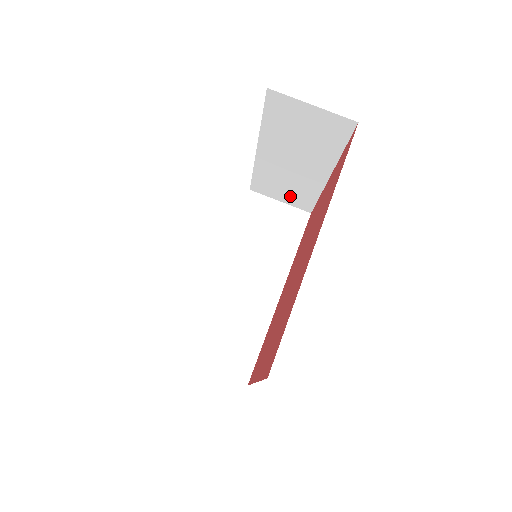
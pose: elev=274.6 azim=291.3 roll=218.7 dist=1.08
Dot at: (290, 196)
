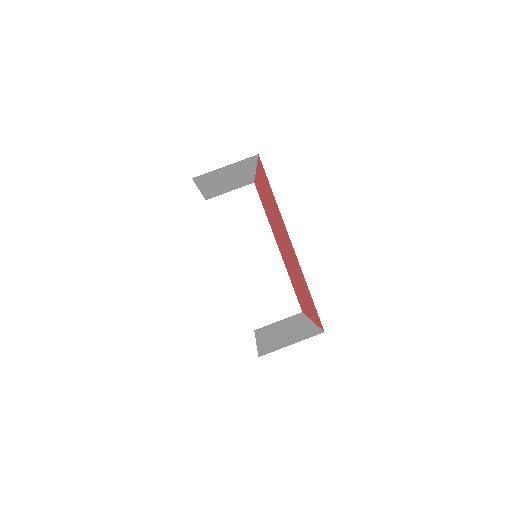
Dot at: (235, 187)
